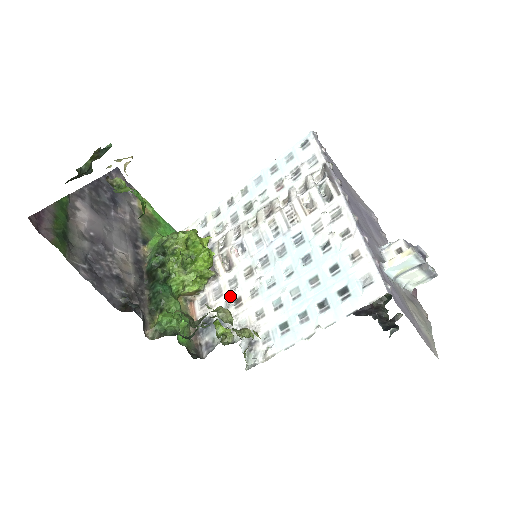
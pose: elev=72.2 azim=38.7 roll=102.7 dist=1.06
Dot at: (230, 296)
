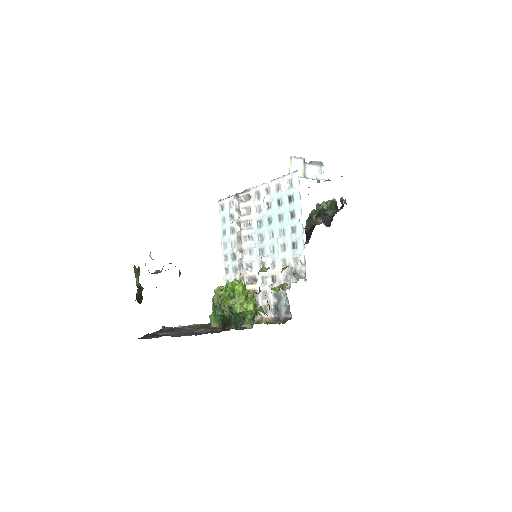
Dot at: (268, 284)
